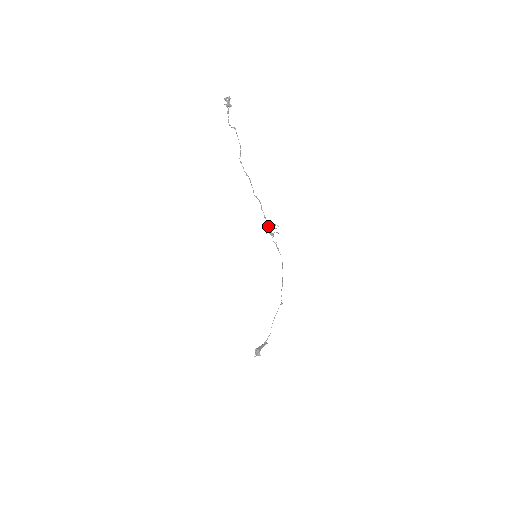
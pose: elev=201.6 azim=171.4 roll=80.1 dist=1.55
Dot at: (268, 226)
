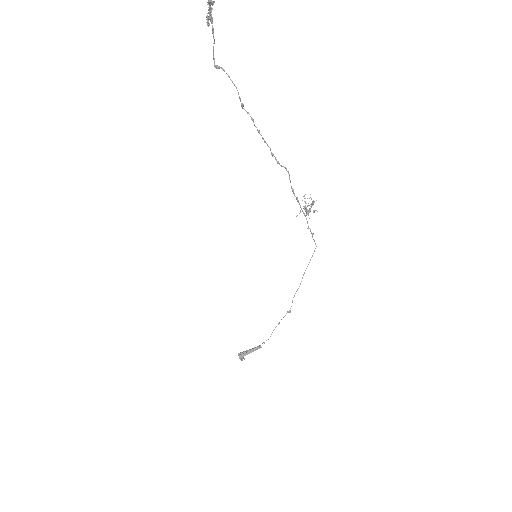
Dot at: occluded
